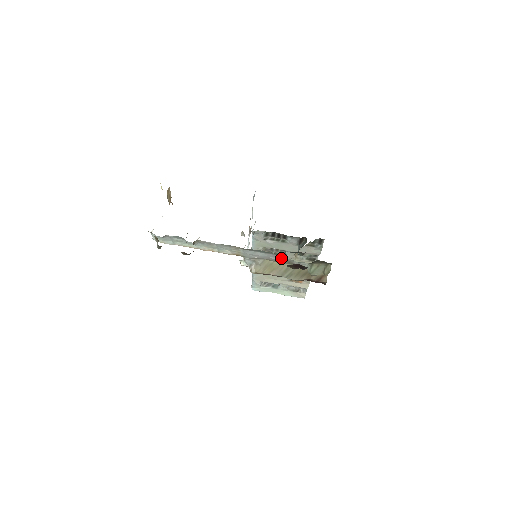
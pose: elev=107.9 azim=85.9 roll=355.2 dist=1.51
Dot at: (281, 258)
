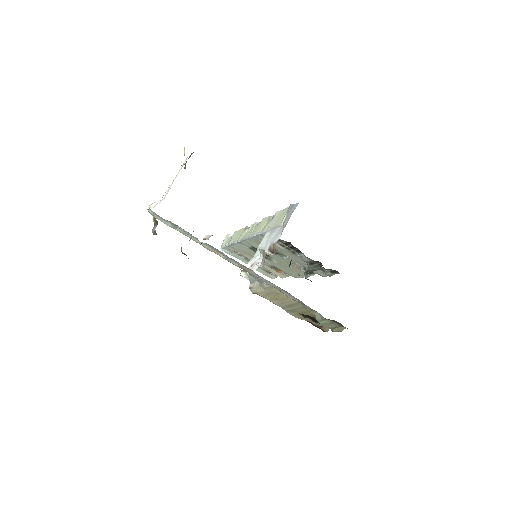
Dot at: (294, 298)
